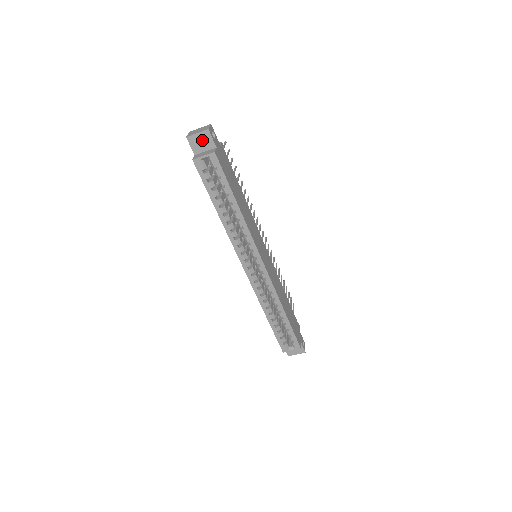
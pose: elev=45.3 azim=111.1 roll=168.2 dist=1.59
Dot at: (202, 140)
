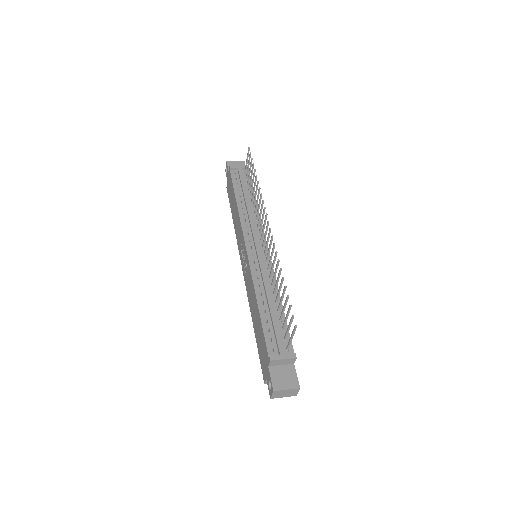
Dot at: occluded
